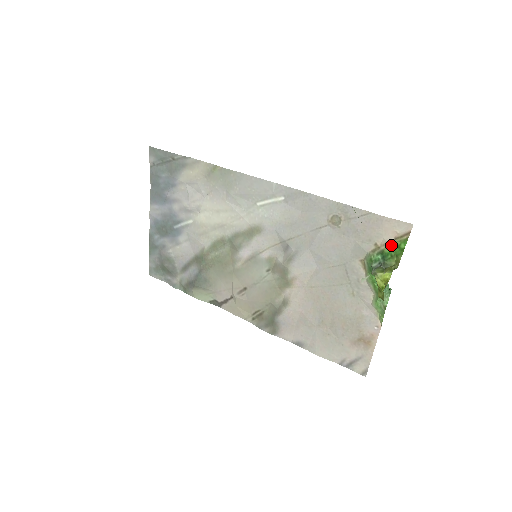
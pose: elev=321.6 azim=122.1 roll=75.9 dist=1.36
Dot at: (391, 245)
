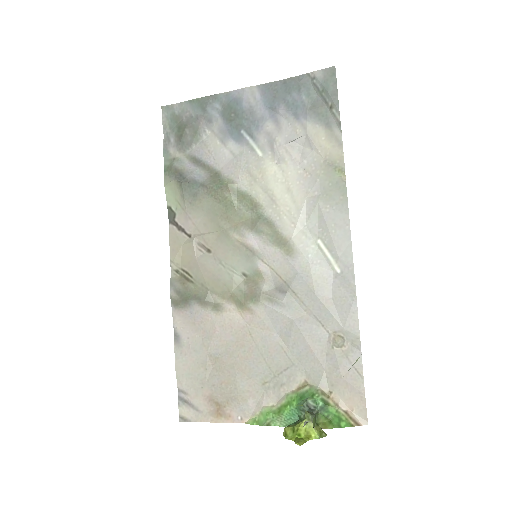
Dot at: (338, 411)
